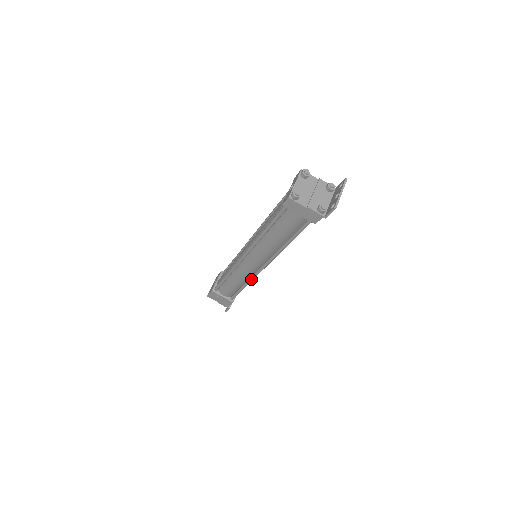
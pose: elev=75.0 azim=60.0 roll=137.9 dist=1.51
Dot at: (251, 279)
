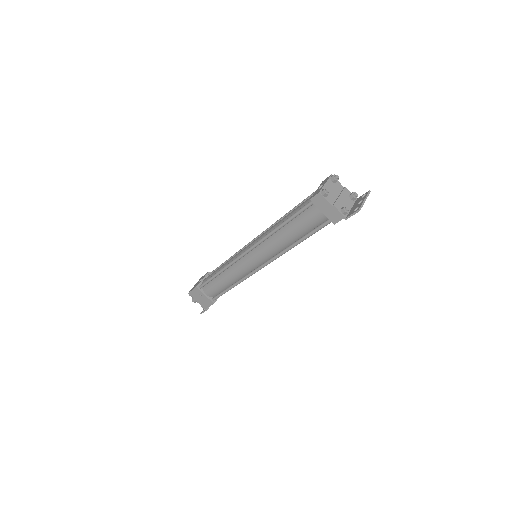
Dot at: (244, 278)
